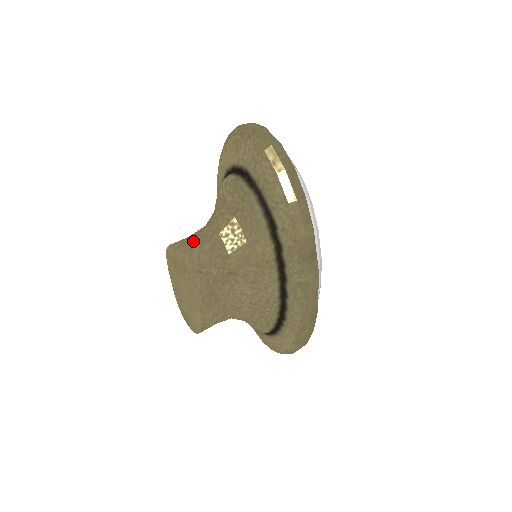
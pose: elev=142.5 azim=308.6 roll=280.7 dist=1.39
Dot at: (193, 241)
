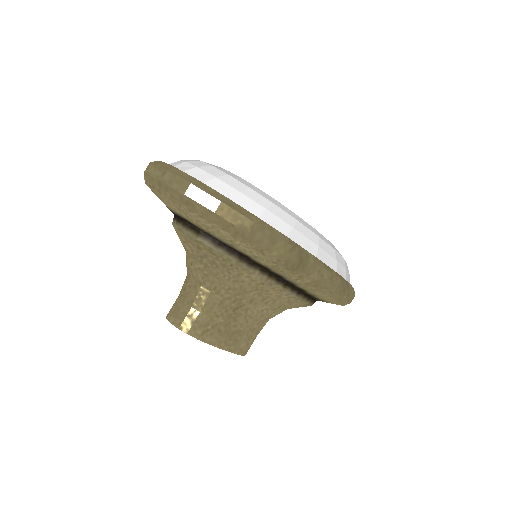
Dot at: (182, 307)
